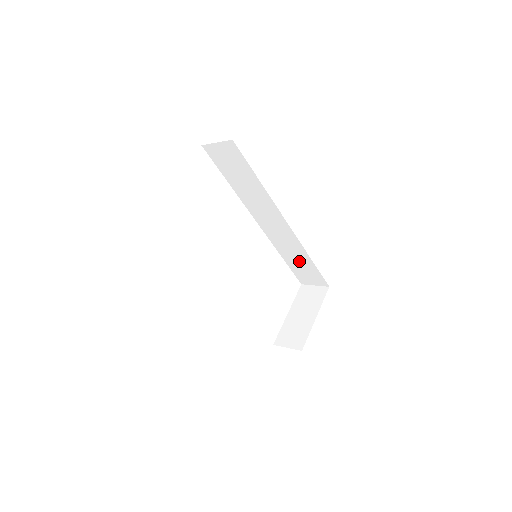
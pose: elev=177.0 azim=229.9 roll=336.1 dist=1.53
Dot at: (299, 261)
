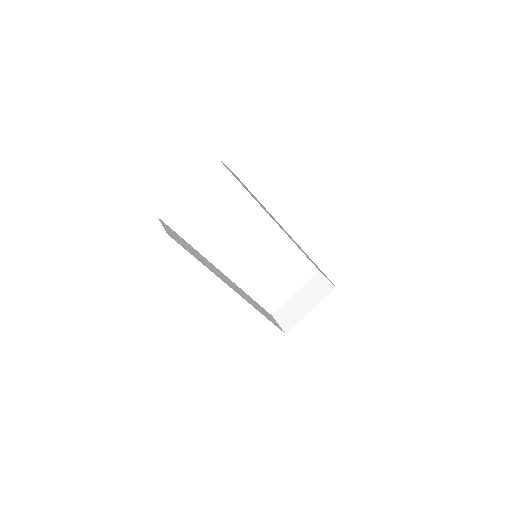
Dot at: occluded
